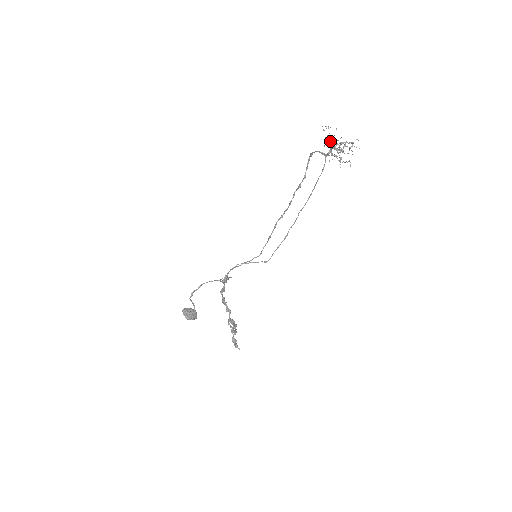
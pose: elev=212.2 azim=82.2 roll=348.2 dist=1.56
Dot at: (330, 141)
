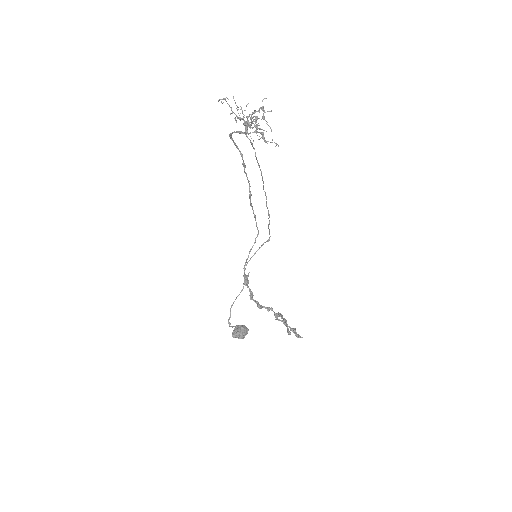
Dot at: (238, 117)
